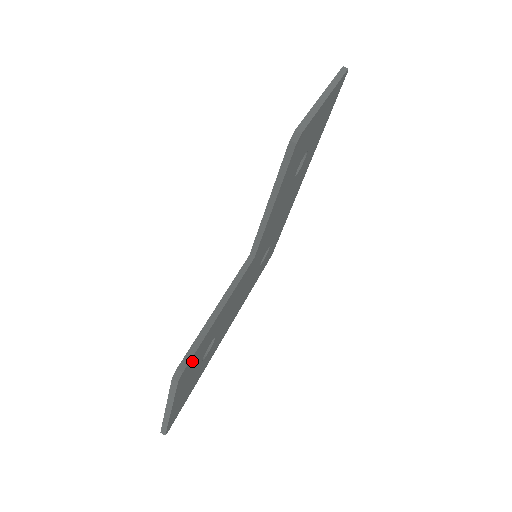
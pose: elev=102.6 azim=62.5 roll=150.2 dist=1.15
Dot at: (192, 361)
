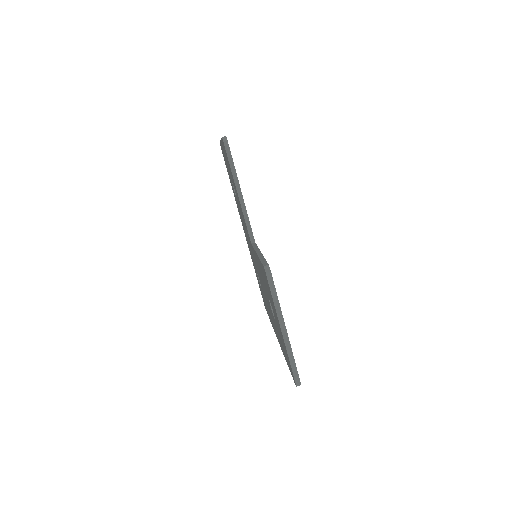
Dot at: occluded
